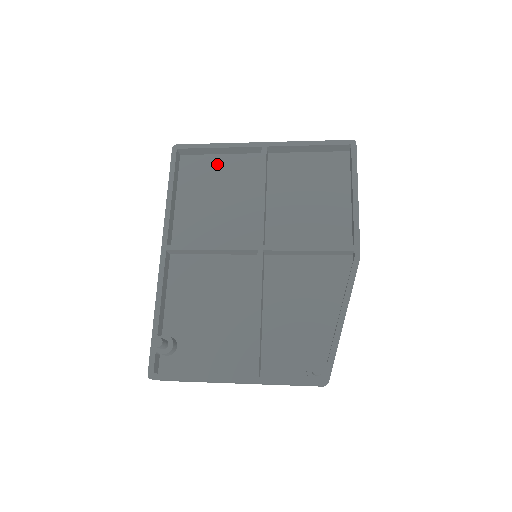
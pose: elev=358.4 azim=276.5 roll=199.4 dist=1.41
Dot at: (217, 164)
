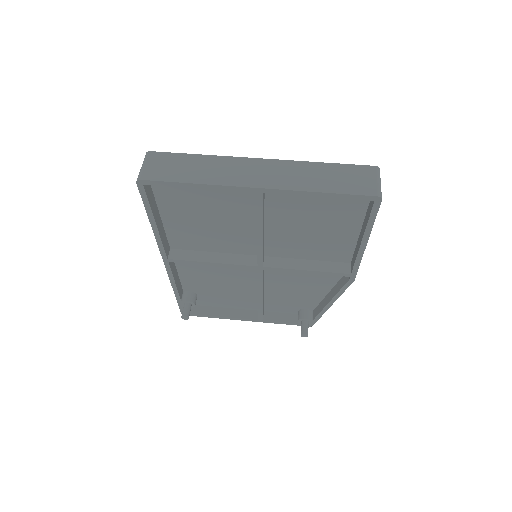
Dot at: occluded
